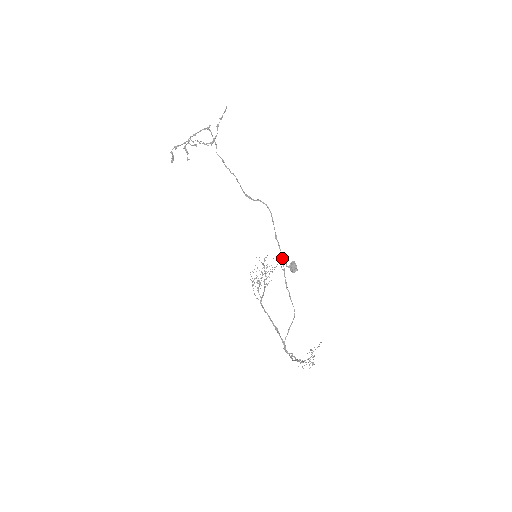
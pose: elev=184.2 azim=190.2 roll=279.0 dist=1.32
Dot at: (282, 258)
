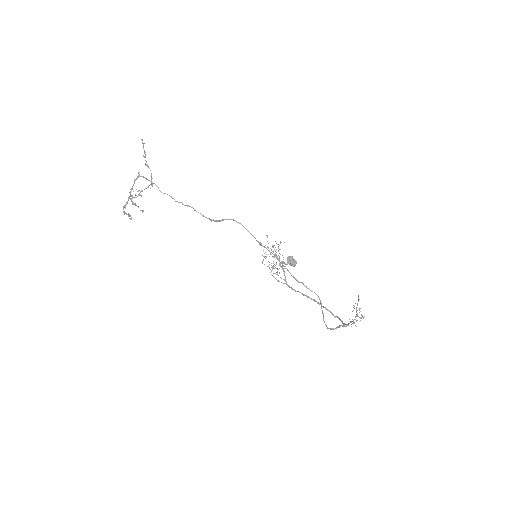
Dot at: (277, 259)
